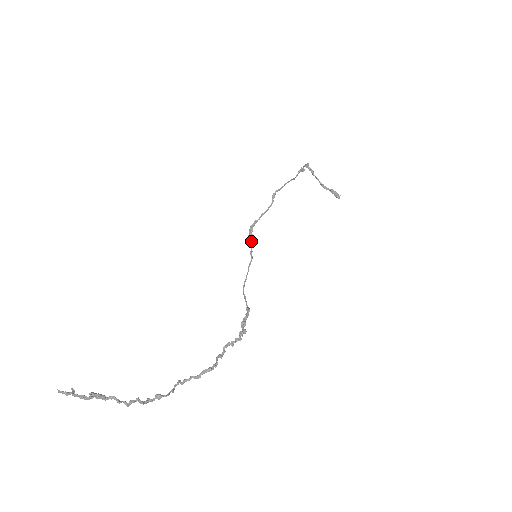
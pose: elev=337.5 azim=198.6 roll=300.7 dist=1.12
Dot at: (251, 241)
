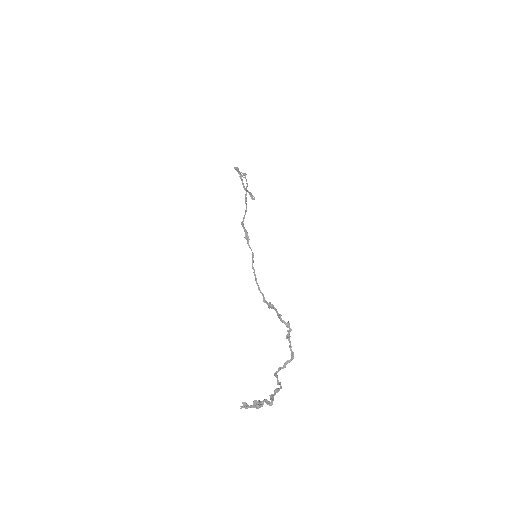
Dot at: (248, 242)
